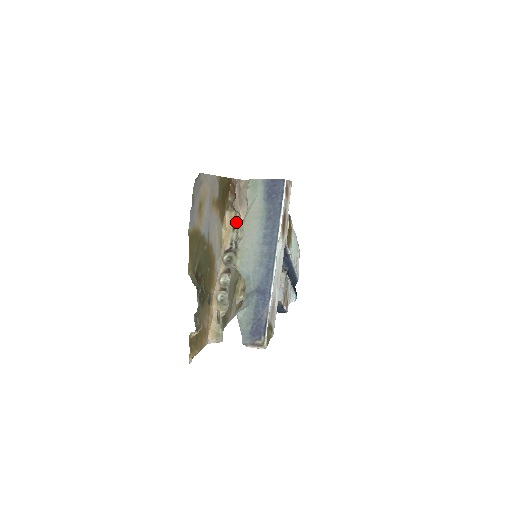
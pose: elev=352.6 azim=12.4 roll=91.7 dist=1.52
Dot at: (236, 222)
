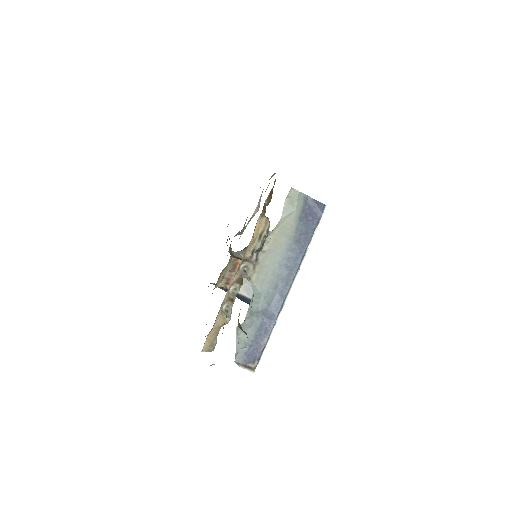
Dot at: (264, 231)
